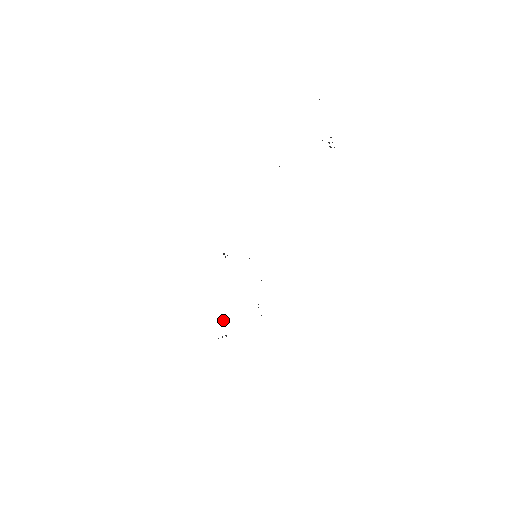
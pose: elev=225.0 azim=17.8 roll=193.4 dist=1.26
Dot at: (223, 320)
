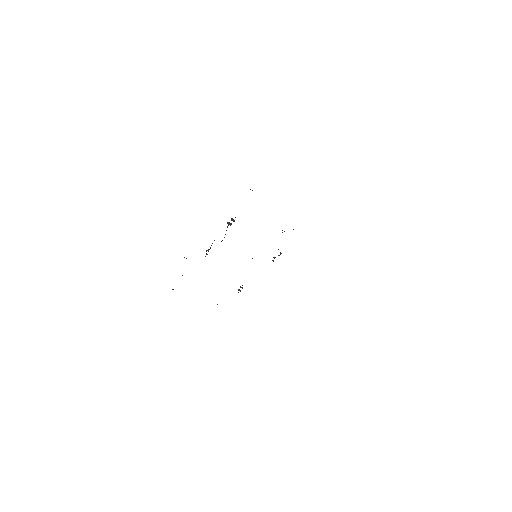
Dot at: occluded
